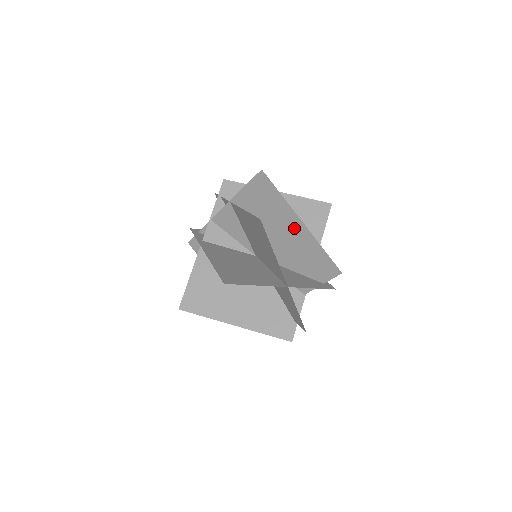
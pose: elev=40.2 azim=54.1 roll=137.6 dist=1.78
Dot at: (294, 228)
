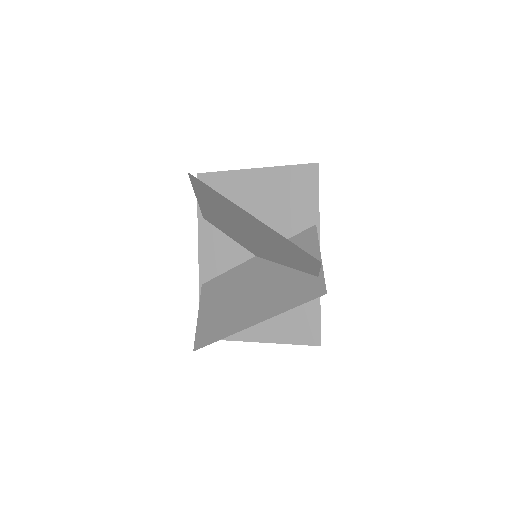
Dot at: (253, 312)
